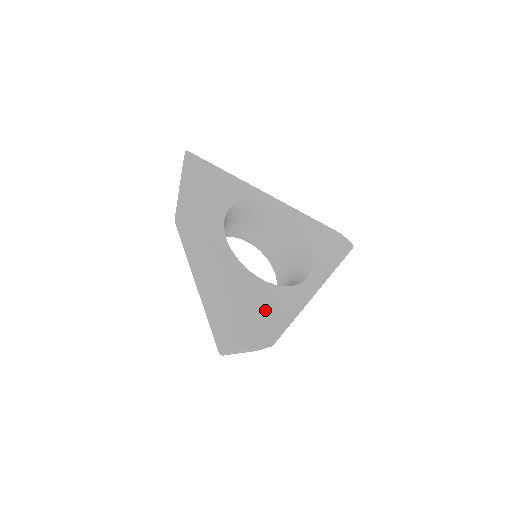
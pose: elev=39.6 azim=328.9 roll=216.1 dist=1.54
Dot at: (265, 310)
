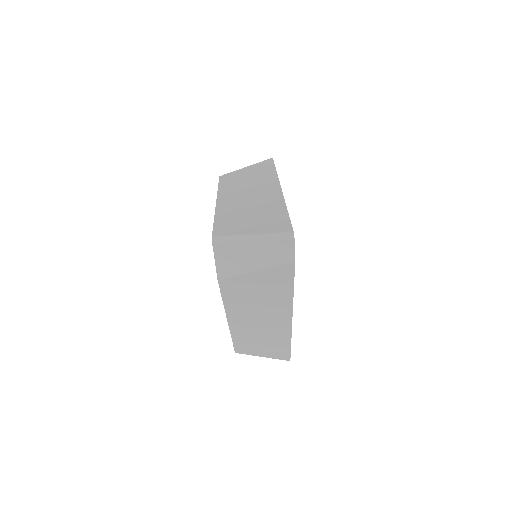
Dot at: occluded
